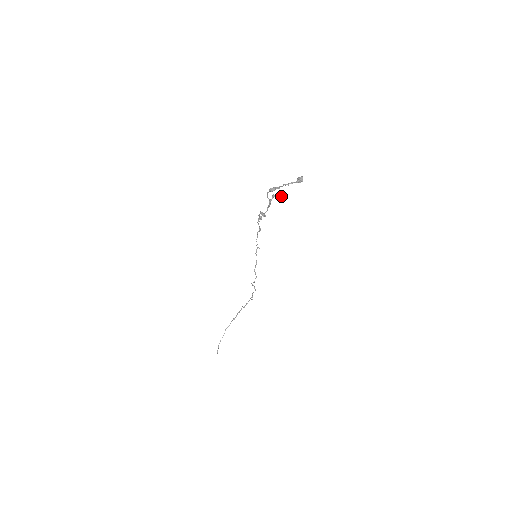
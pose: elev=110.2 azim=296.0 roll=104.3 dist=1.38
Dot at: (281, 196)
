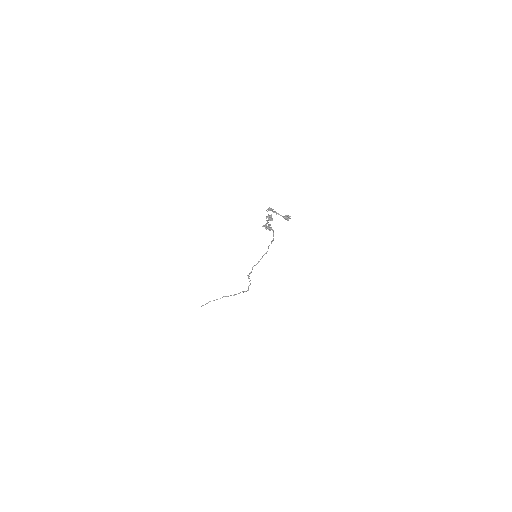
Dot at: occluded
